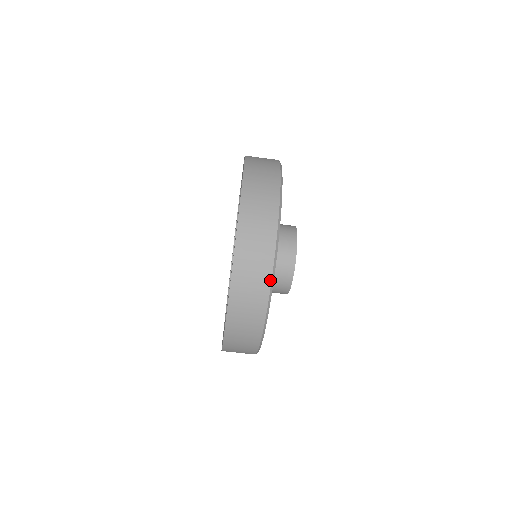
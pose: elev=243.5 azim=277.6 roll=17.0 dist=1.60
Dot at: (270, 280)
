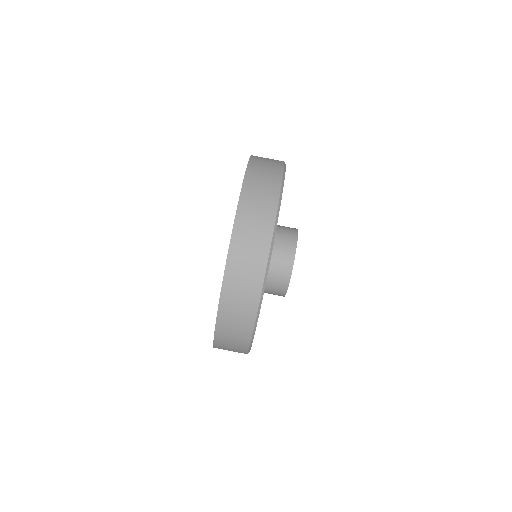
Dot at: (260, 291)
